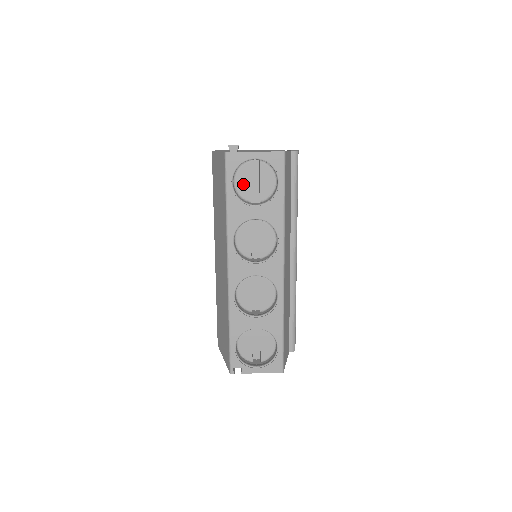
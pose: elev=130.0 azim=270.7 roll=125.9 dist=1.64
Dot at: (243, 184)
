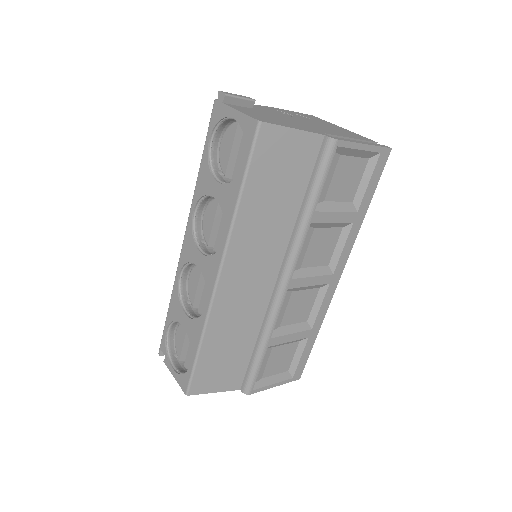
Dot at: (225, 149)
